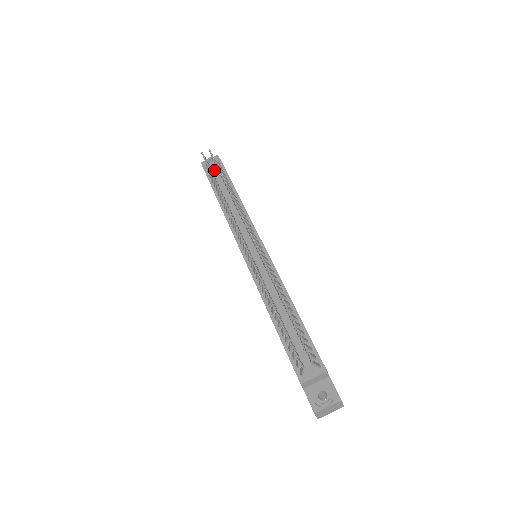
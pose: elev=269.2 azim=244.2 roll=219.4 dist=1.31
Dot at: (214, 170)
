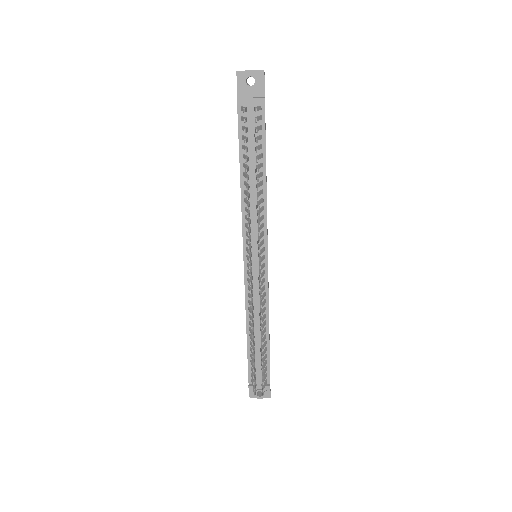
Dot at: (250, 118)
